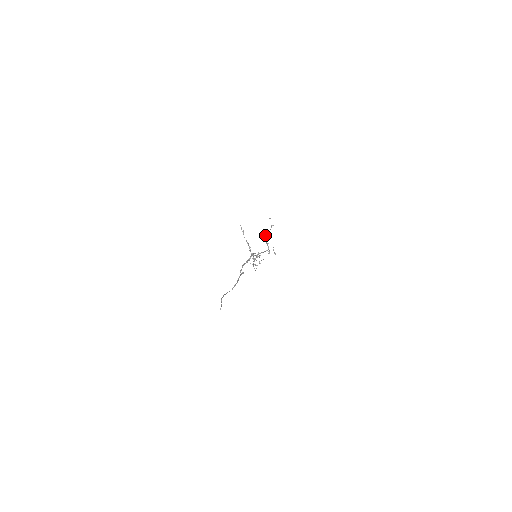
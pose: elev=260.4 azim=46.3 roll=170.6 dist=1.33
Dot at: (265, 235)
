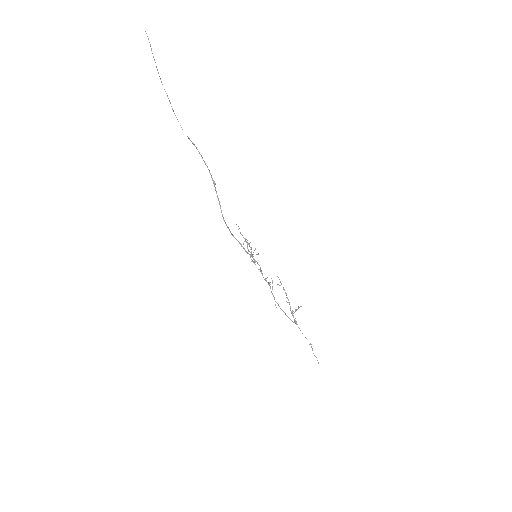
Dot at: (281, 284)
